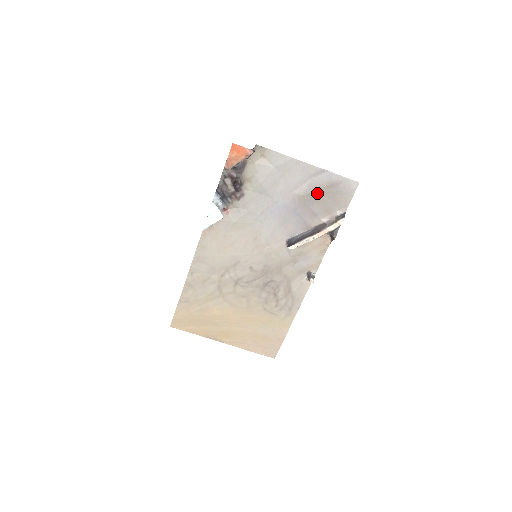
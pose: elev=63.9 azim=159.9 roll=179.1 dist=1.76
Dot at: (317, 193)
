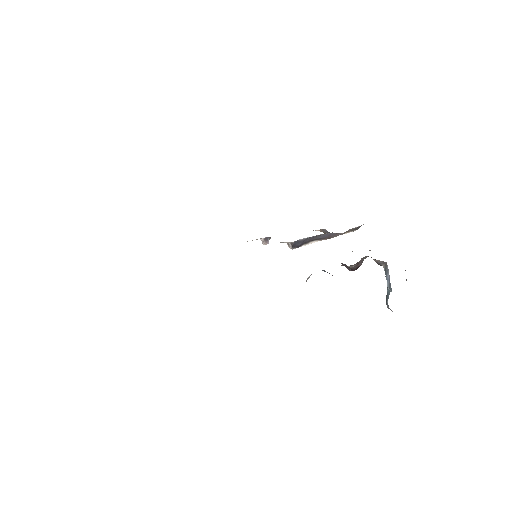
Dot at: occluded
